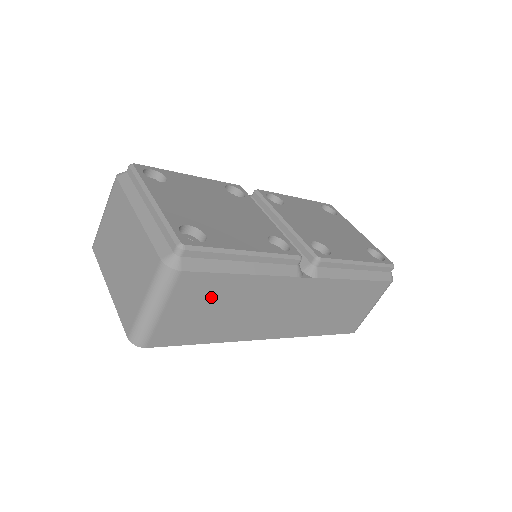
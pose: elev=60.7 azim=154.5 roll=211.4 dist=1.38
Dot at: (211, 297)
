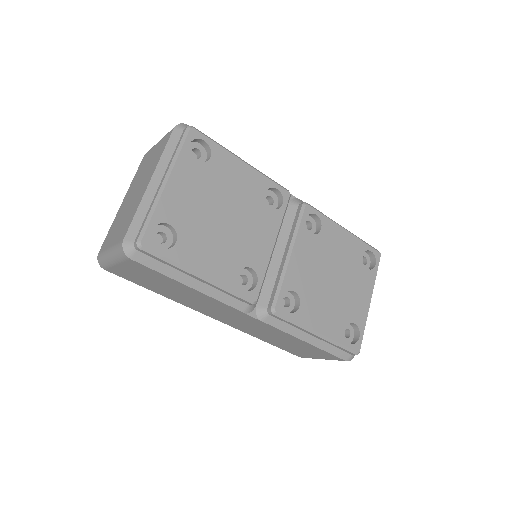
Dot at: (159, 280)
